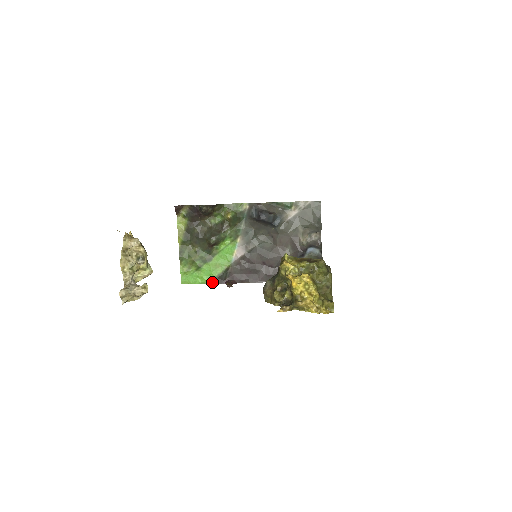
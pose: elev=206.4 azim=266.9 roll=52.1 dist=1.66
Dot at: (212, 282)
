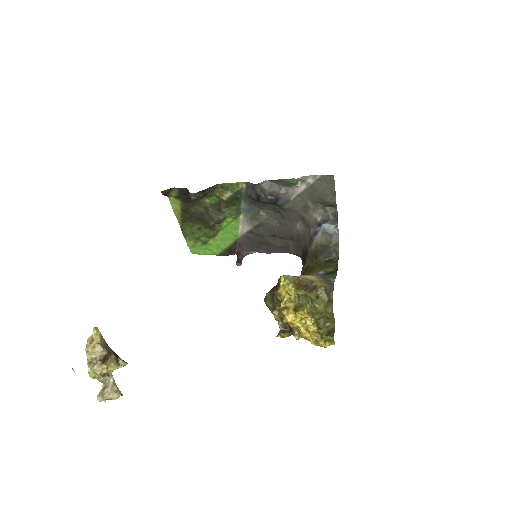
Dot at: (222, 254)
